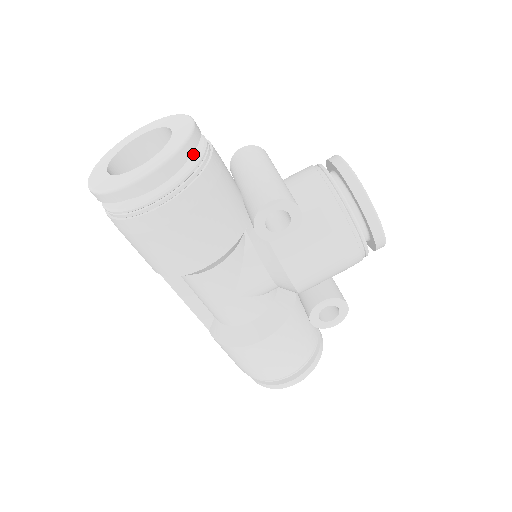
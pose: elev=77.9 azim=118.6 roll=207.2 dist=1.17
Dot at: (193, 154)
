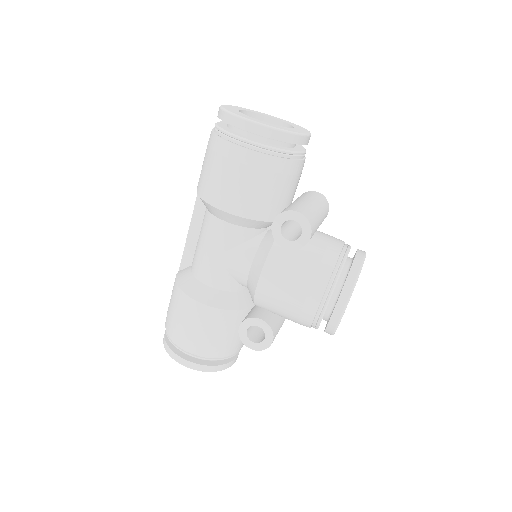
Dot at: (290, 148)
